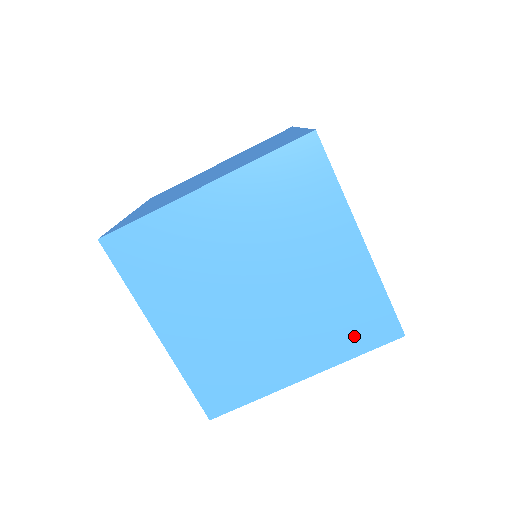
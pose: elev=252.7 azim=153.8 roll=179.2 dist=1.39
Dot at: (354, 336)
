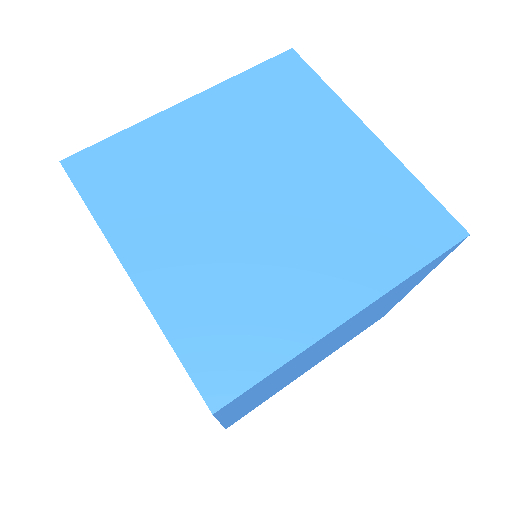
Dot at: occluded
